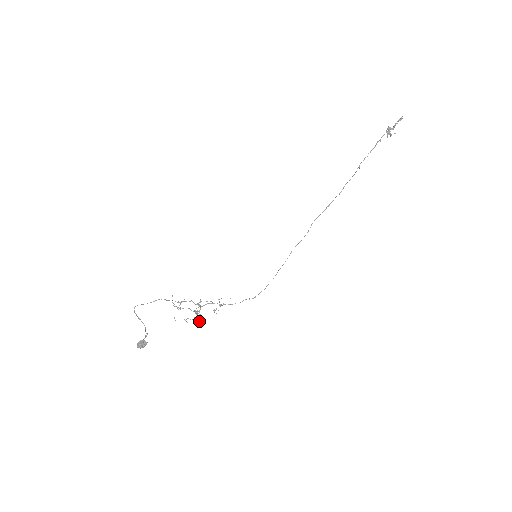
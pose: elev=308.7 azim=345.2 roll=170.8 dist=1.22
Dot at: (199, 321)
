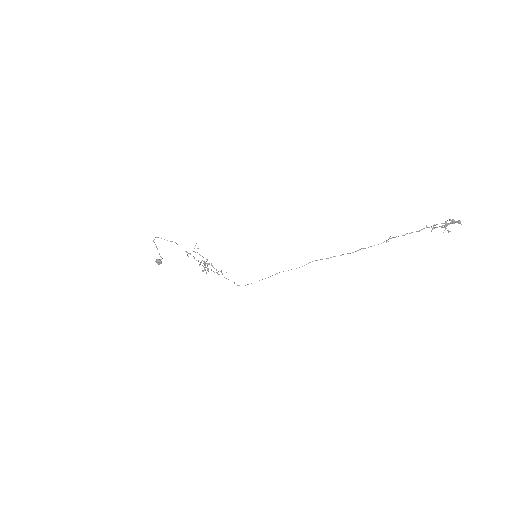
Dot at: occluded
